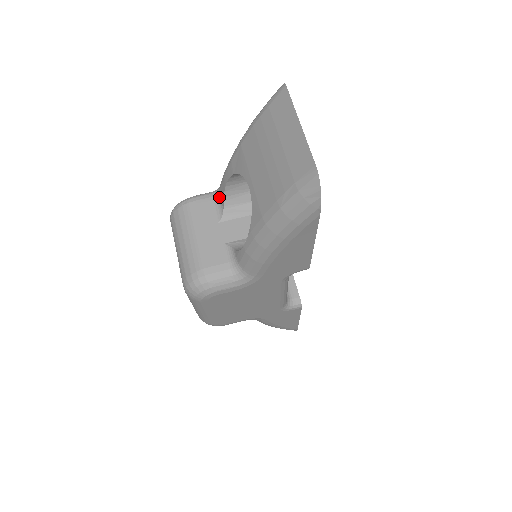
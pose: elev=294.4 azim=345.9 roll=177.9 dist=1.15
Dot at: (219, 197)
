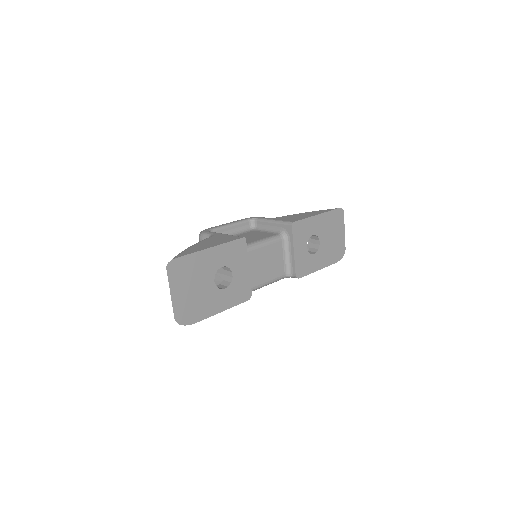
Dot at: occluded
